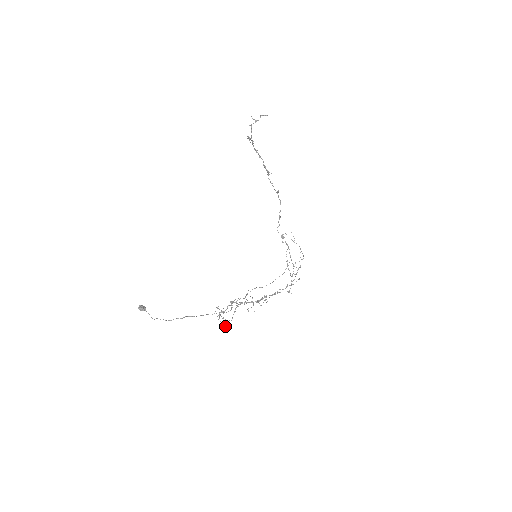
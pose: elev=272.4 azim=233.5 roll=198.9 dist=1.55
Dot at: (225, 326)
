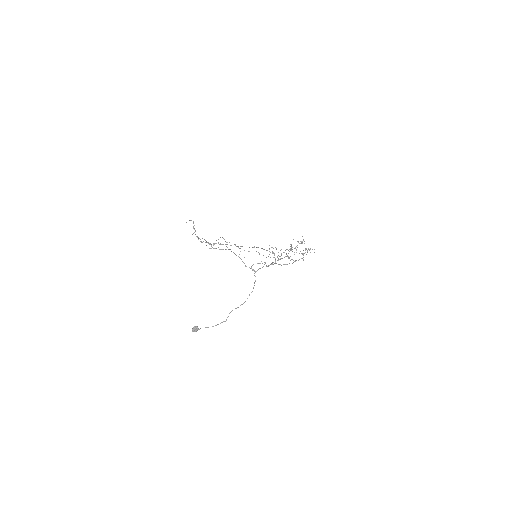
Dot at: occluded
